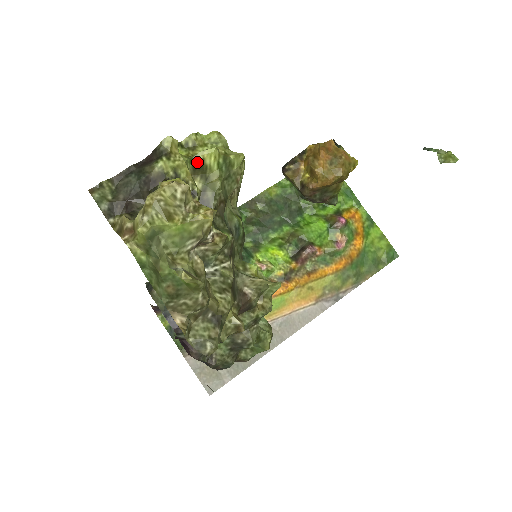
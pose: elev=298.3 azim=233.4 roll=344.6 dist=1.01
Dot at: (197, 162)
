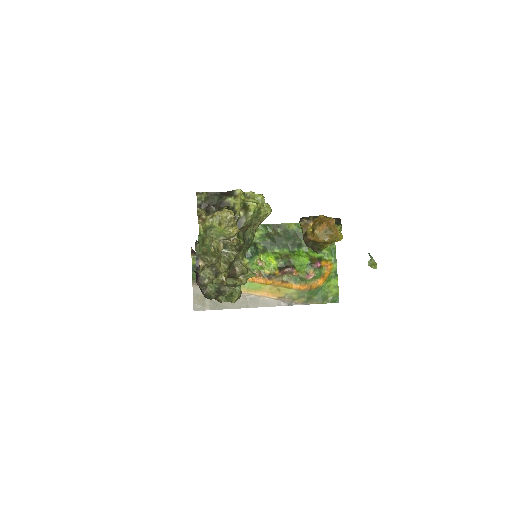
Dot at: (246, 205)
